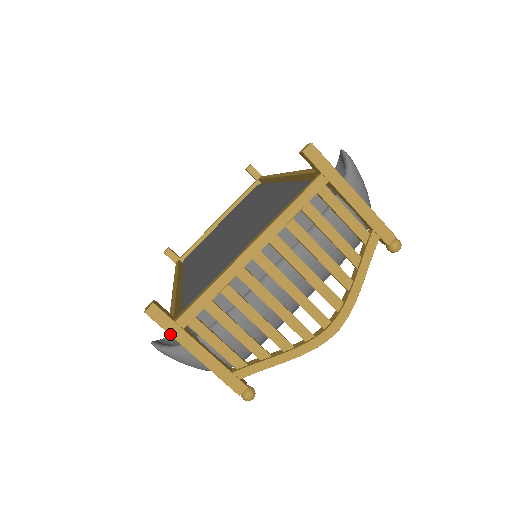
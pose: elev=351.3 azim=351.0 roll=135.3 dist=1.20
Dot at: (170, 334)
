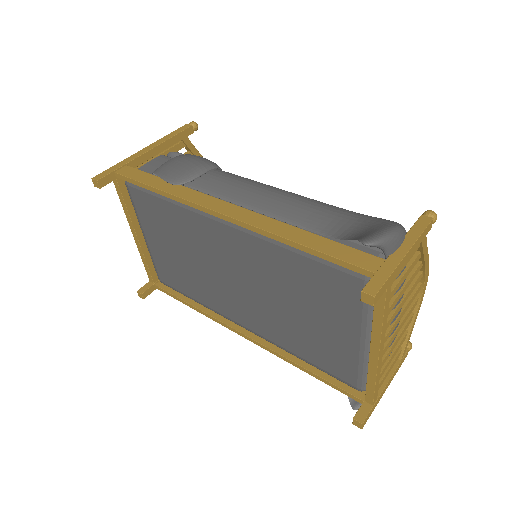
Dot at: occluded
